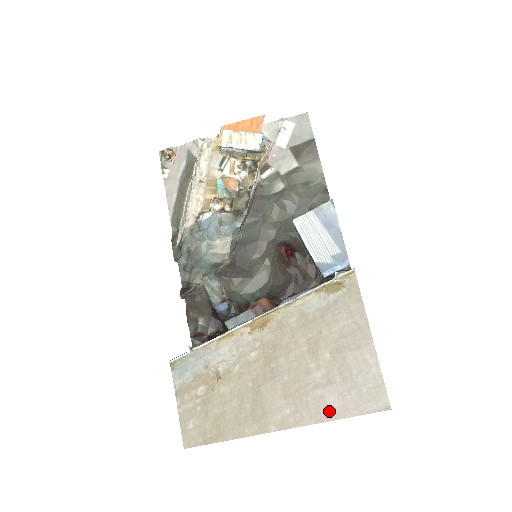
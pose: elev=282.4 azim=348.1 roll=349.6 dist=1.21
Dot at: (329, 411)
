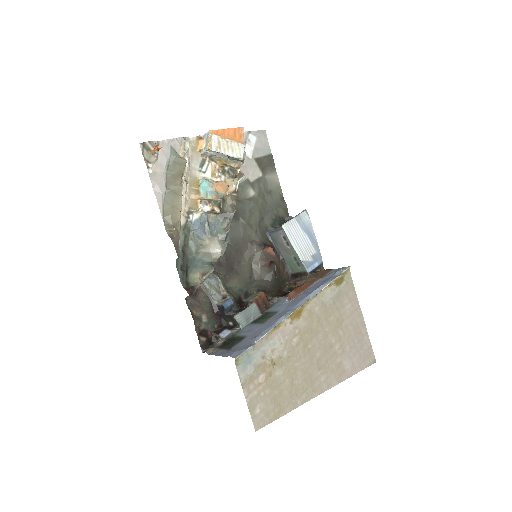
Dot at: (346, 372)
